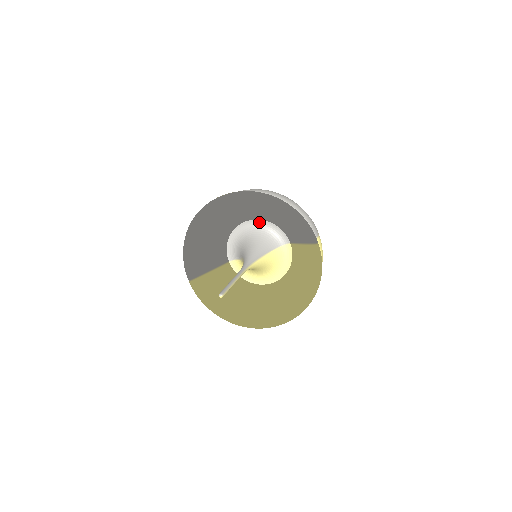
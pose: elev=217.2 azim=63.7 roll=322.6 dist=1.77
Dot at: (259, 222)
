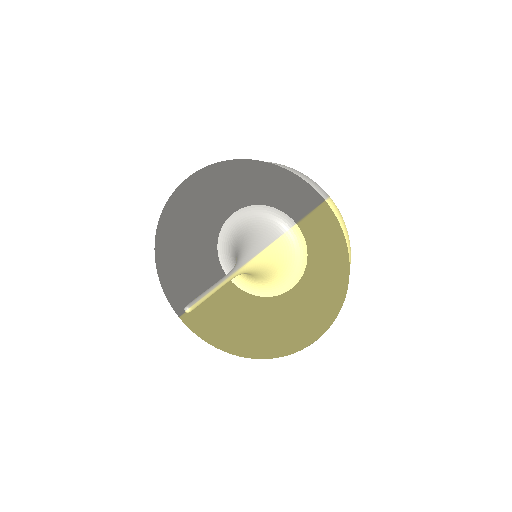
Dot at: (247, 210)
